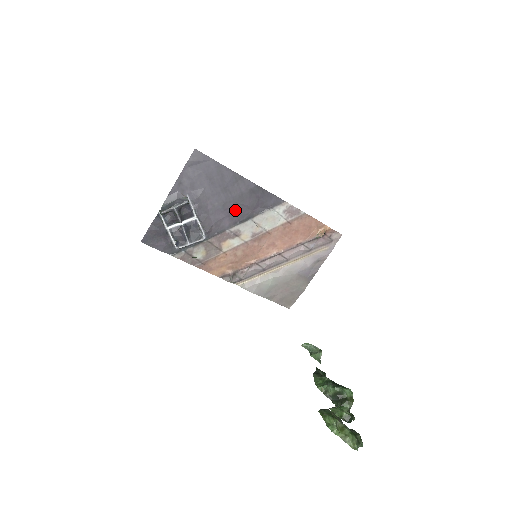
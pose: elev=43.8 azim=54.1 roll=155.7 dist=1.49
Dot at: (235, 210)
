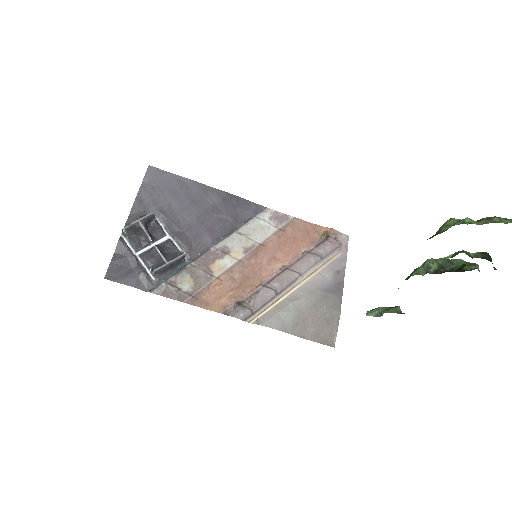
Dot at: (213, 223)
